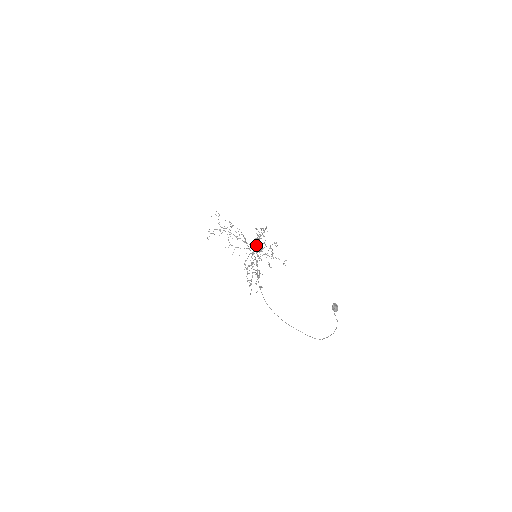
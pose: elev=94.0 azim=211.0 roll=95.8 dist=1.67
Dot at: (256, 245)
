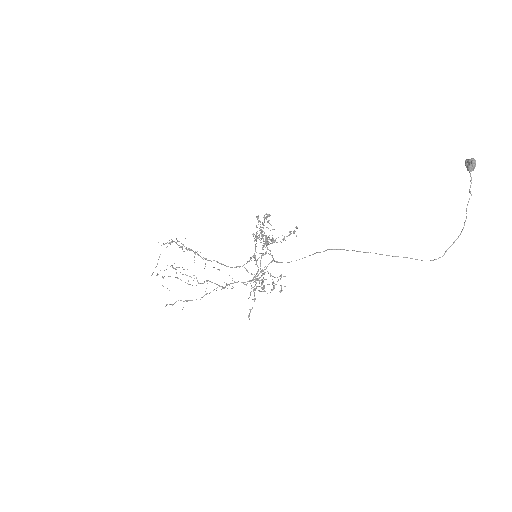
Dot at: (262, 232)
